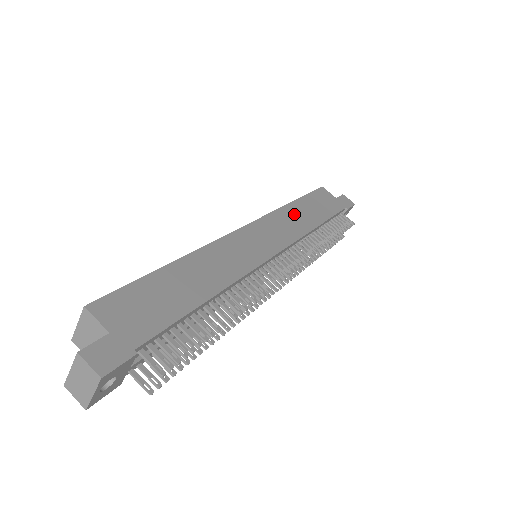
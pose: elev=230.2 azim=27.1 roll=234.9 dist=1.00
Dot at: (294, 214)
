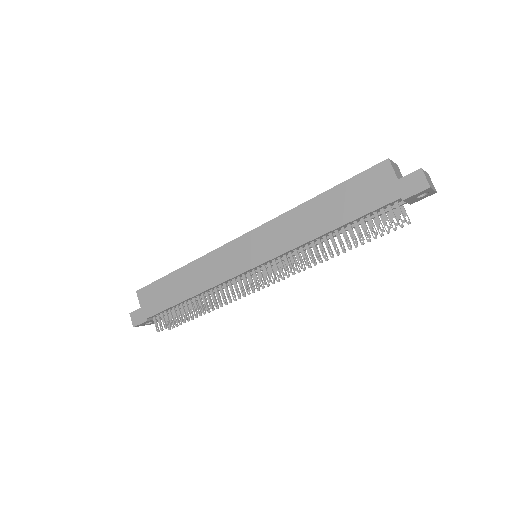
Dot at: (302, 218)
